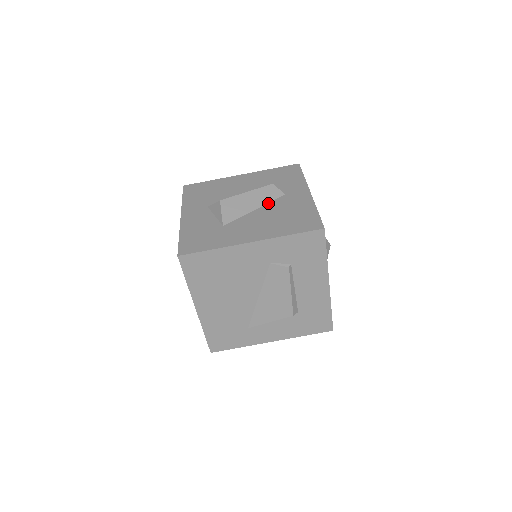
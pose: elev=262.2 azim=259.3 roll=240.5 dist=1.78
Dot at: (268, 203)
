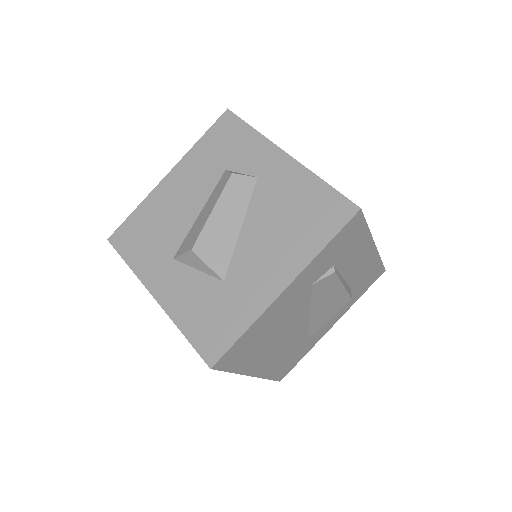
Dot at: (248, 206)
